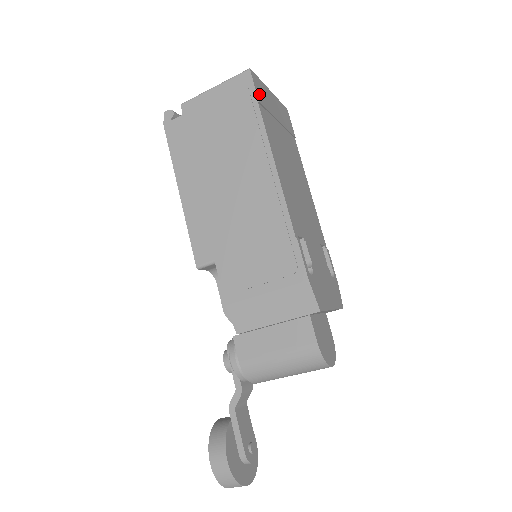
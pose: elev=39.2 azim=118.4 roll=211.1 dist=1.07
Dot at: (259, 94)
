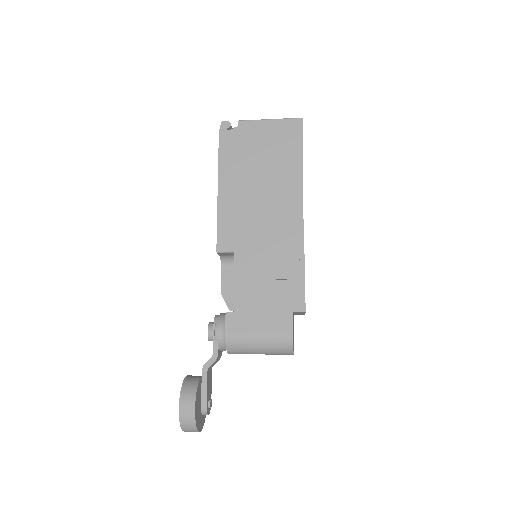
Dot at: occluded
